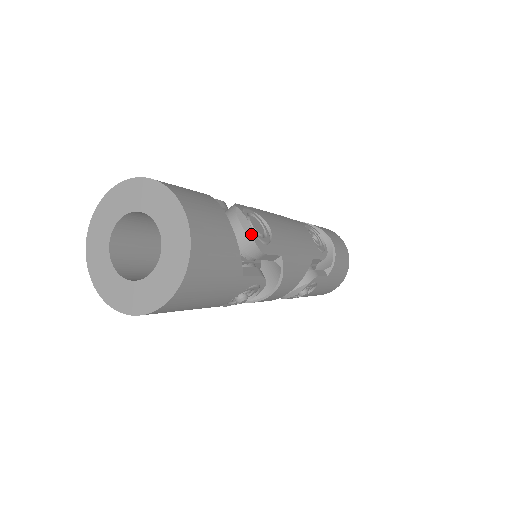
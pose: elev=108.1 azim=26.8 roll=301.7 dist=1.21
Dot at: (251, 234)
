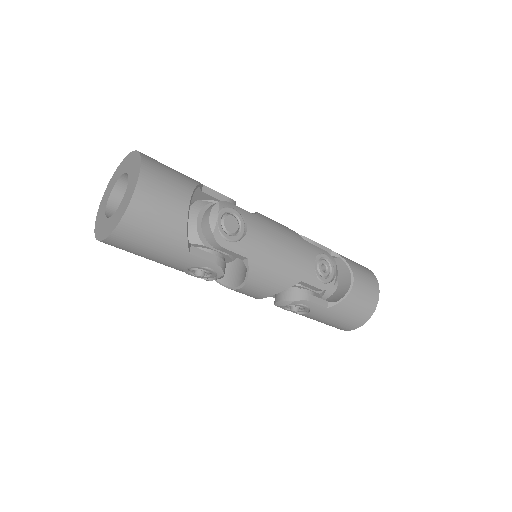
Dot at: (213, 226)
